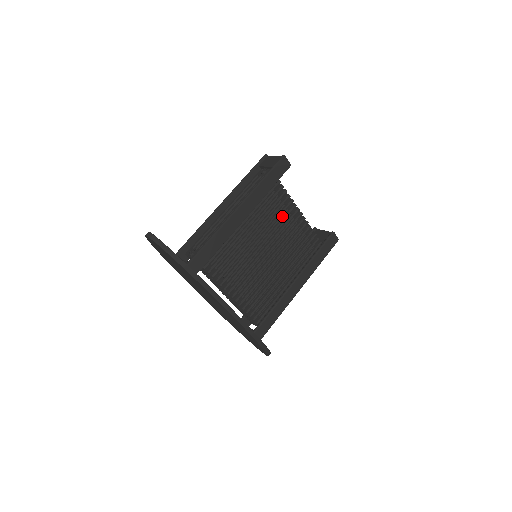
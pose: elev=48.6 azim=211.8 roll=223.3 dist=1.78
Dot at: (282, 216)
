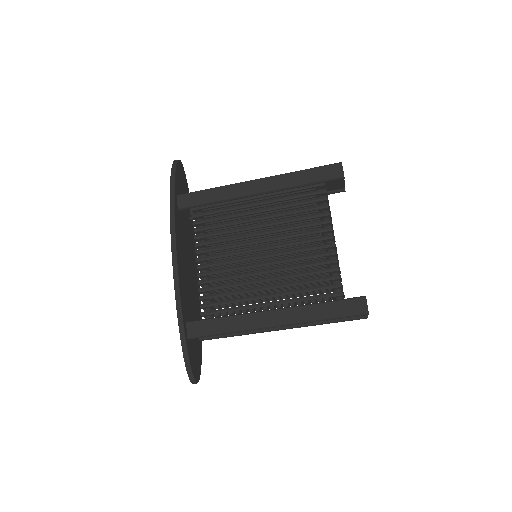
Dot at: occluded
